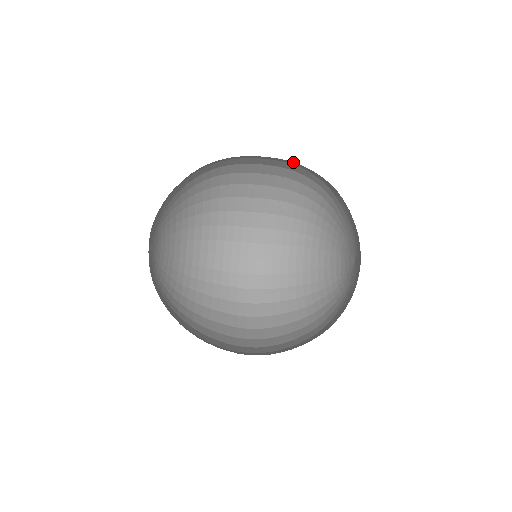
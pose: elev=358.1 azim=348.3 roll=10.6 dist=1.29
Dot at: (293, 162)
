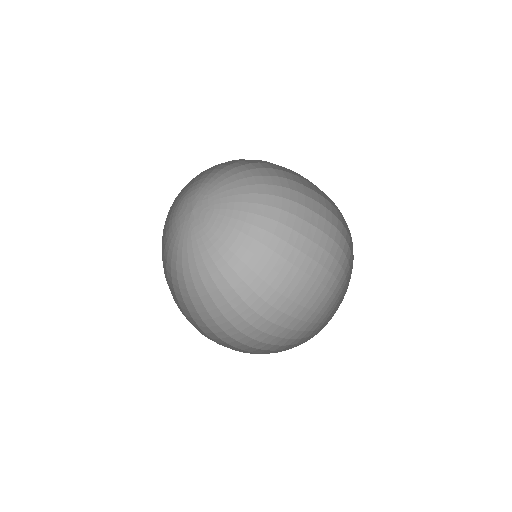
Dot at: (331, 204)
